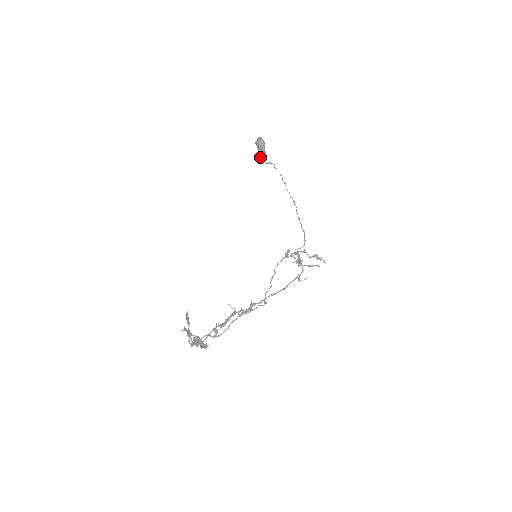
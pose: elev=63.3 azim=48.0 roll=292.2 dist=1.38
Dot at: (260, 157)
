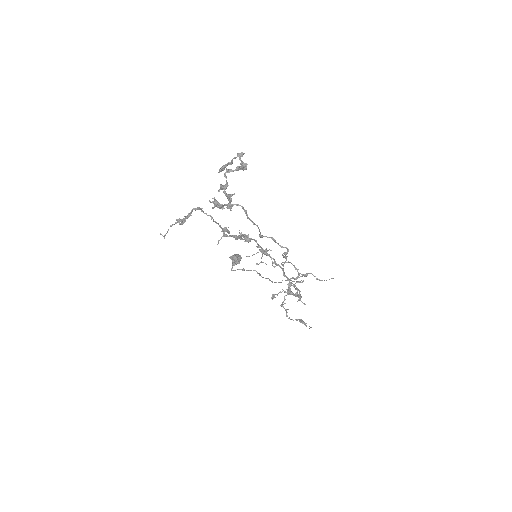
Dot at: (232, 266)
